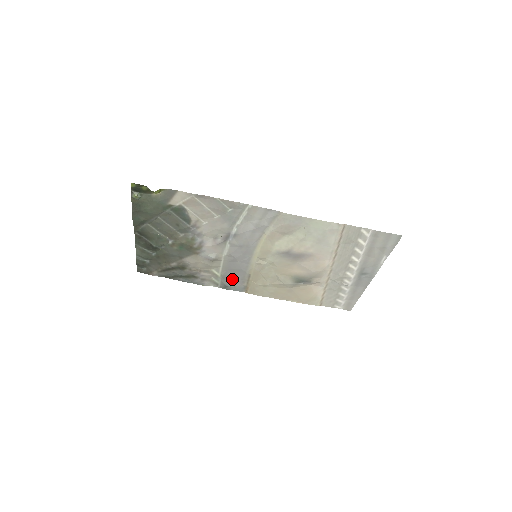
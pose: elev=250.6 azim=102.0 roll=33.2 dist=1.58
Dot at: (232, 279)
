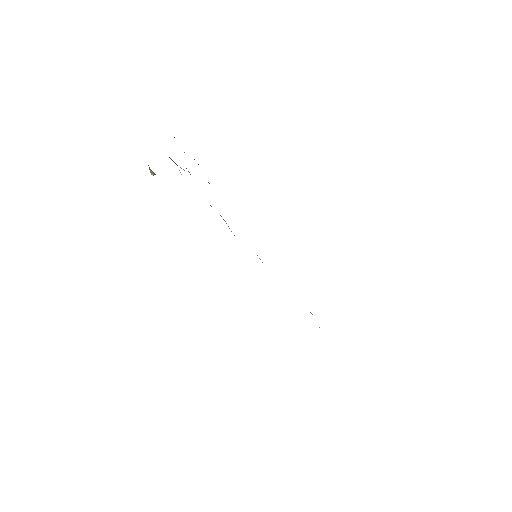
Dot at: occluded
